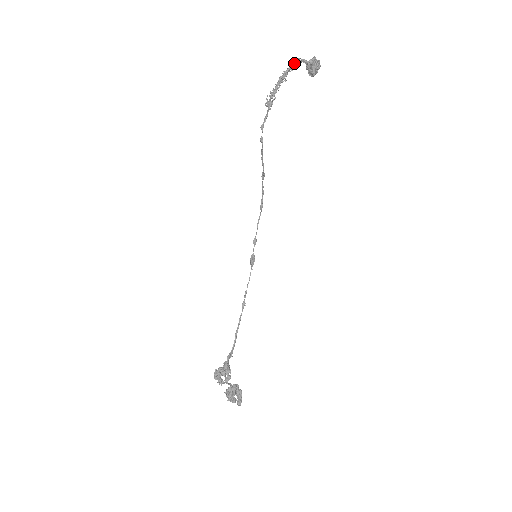
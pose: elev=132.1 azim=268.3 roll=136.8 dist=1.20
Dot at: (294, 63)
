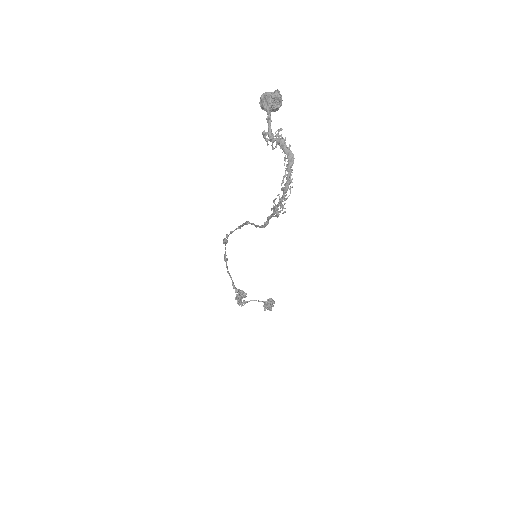
Dot at: (291, 156)
